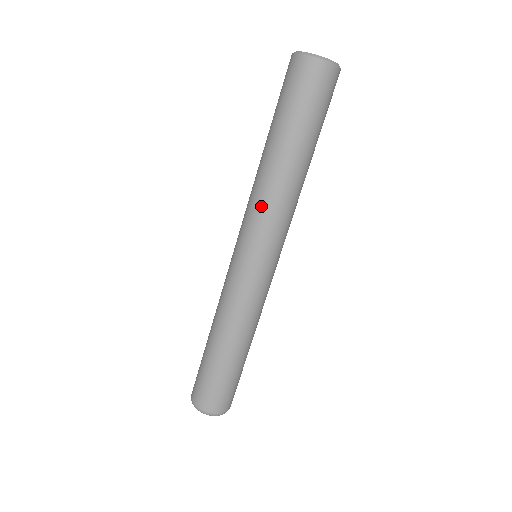
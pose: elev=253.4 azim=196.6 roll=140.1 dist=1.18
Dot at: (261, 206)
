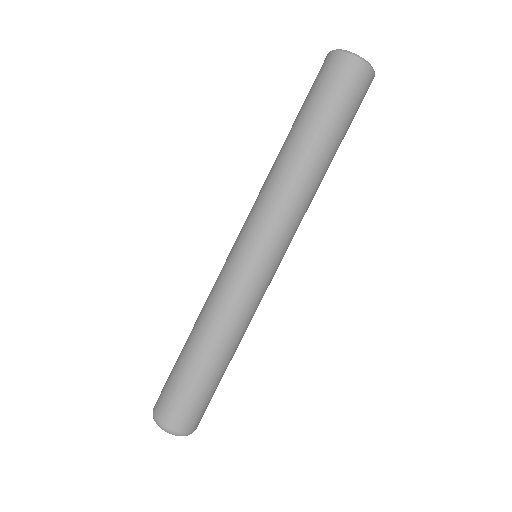
Dot at: (268, 196)
